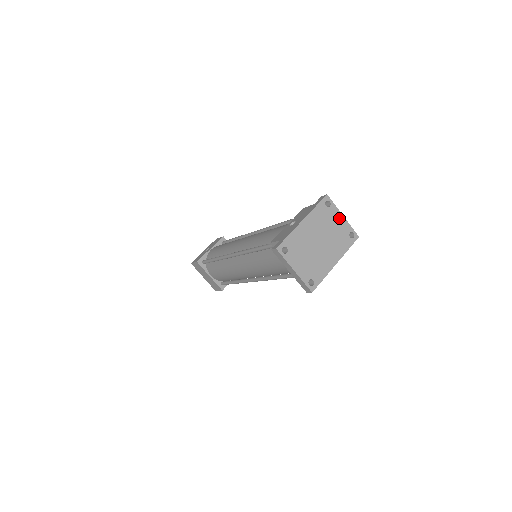
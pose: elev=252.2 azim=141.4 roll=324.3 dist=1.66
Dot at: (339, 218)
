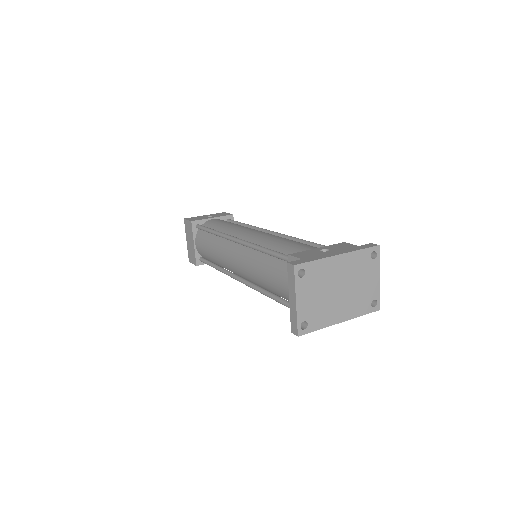
Dot at: (374, 277)
